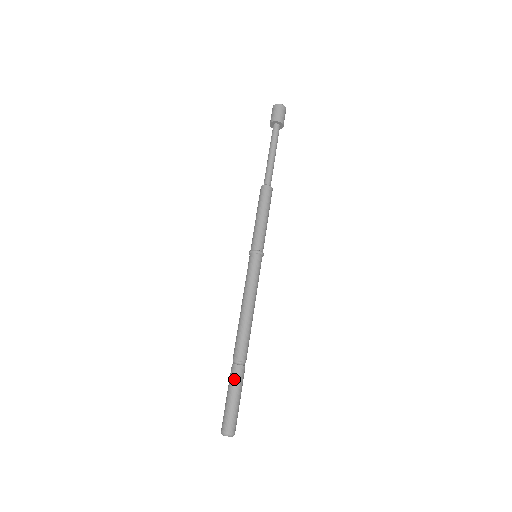
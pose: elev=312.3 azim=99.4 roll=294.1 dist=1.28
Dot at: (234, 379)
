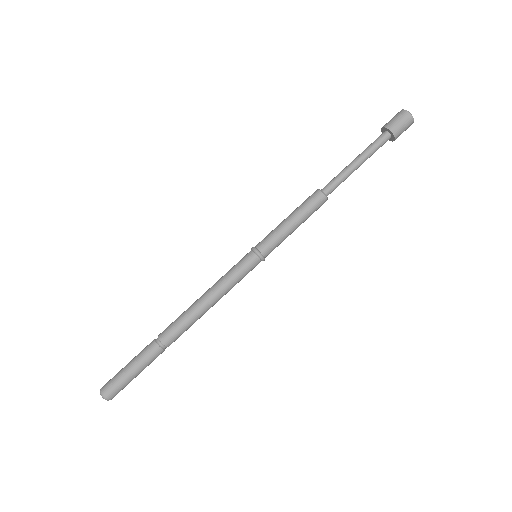
Dot at: (144, 353)
